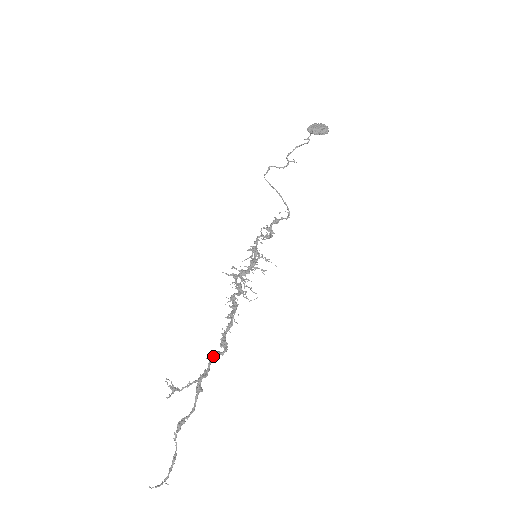
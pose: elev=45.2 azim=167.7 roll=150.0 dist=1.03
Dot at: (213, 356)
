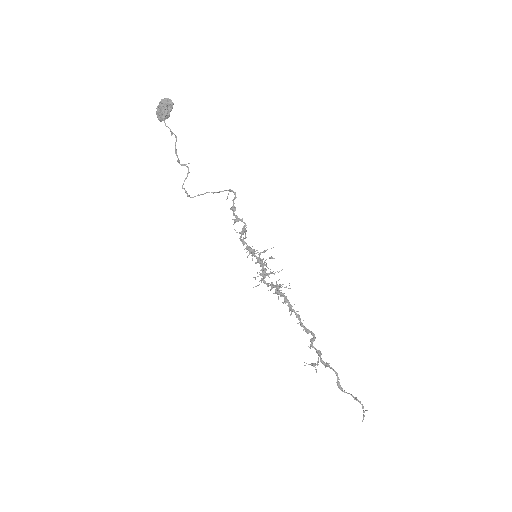
Dot at: (312, 345)
